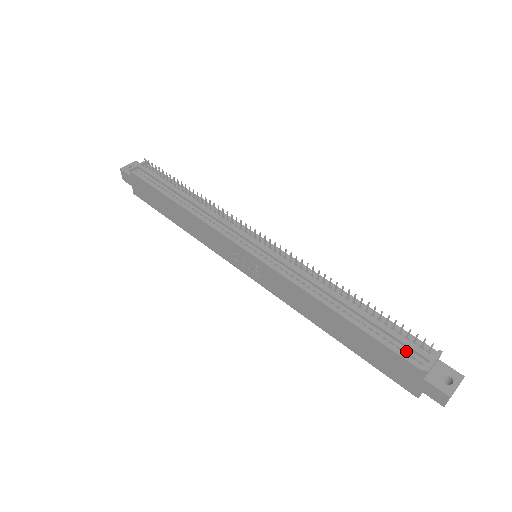
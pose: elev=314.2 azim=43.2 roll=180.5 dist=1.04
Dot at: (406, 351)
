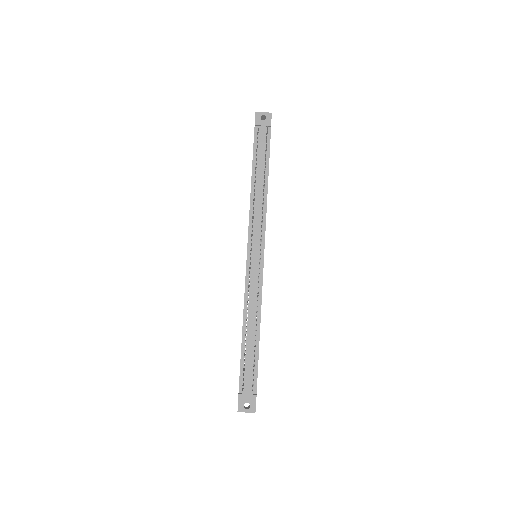
Dot at: (244, 379)
